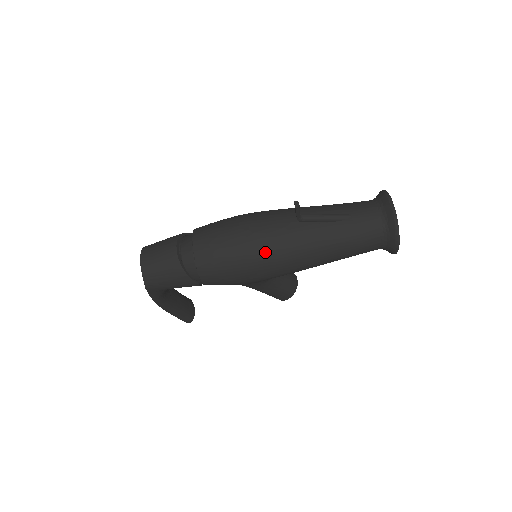
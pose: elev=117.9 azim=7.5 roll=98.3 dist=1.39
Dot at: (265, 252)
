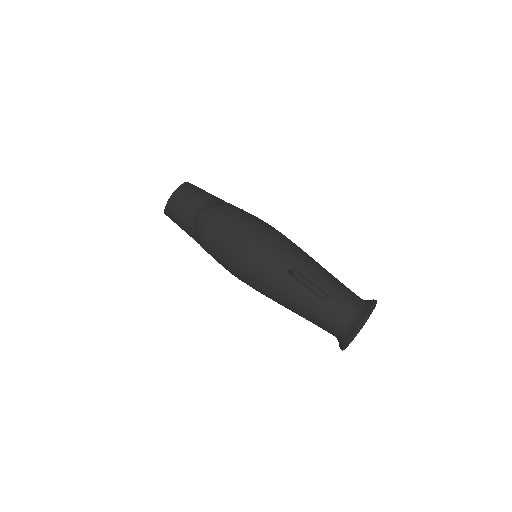
Dot at: (251, 270)
